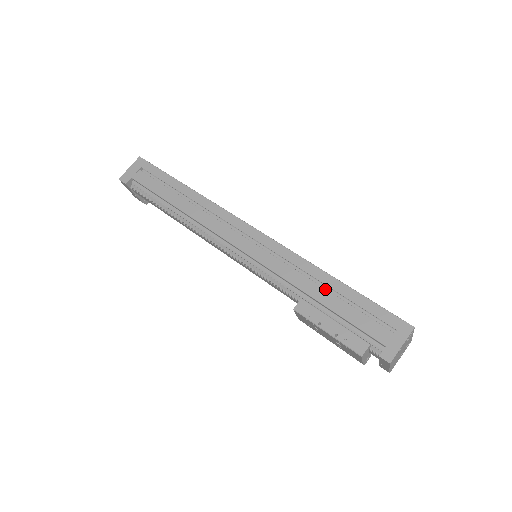
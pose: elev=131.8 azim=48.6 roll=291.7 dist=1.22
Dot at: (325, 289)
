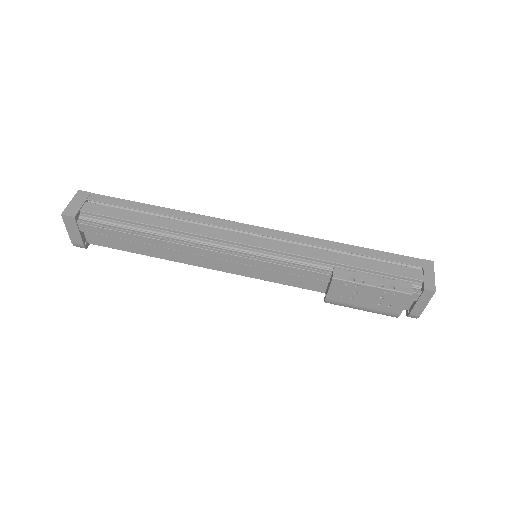
Dot at: (348, 255)
